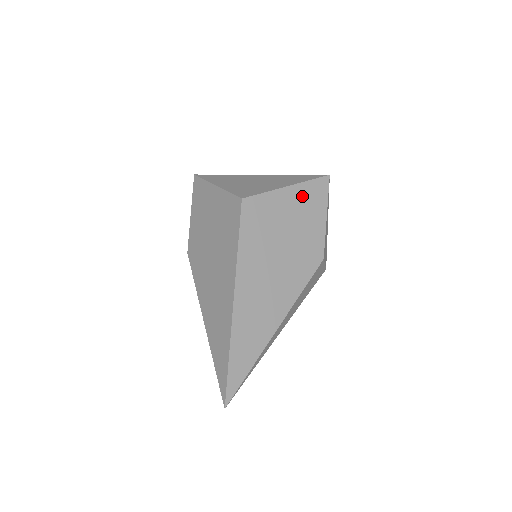
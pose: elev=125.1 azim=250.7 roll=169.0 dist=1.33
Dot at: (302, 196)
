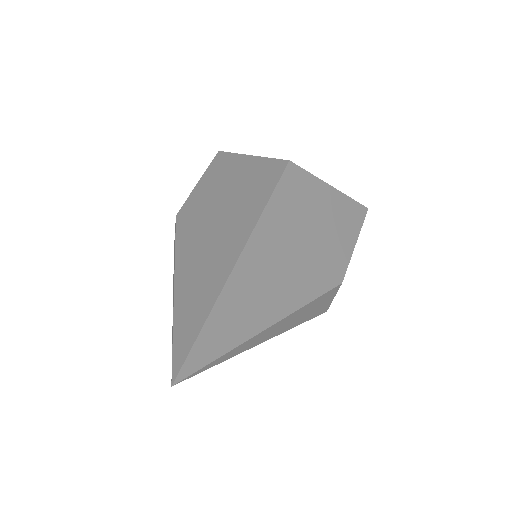
Dot at: (341, 206)
